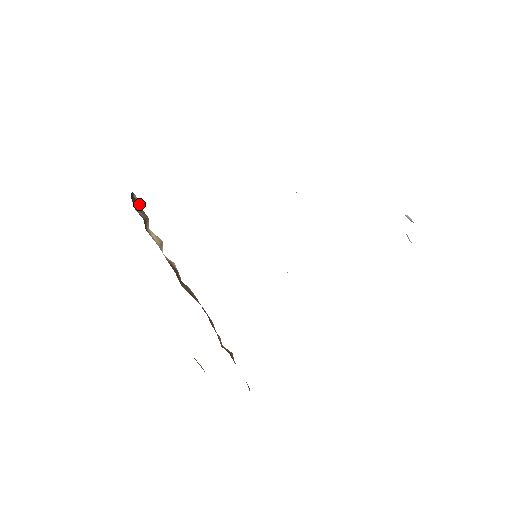
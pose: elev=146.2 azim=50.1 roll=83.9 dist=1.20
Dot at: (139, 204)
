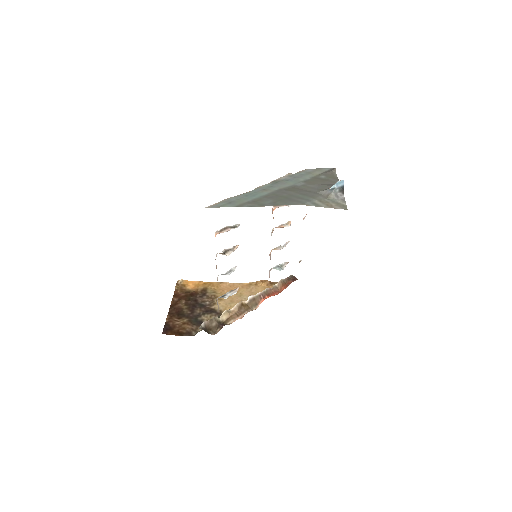
Dot at: (206, 323)
